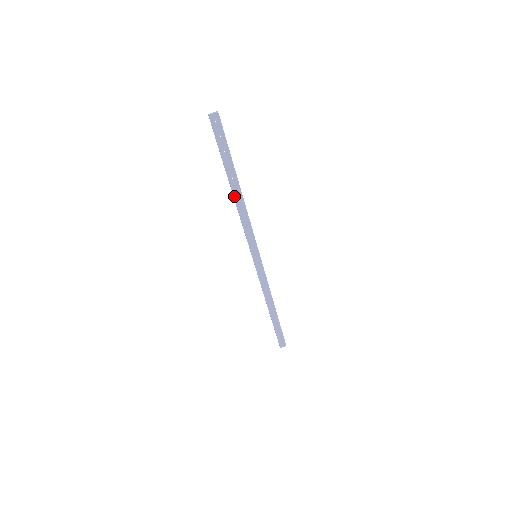
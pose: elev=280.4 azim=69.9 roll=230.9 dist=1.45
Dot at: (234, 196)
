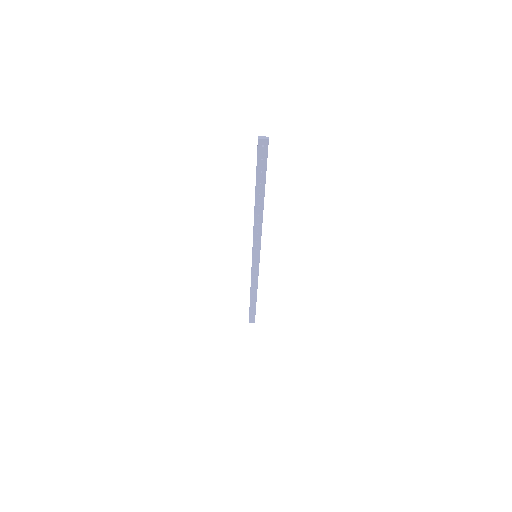
Dot at: (255, 208)
